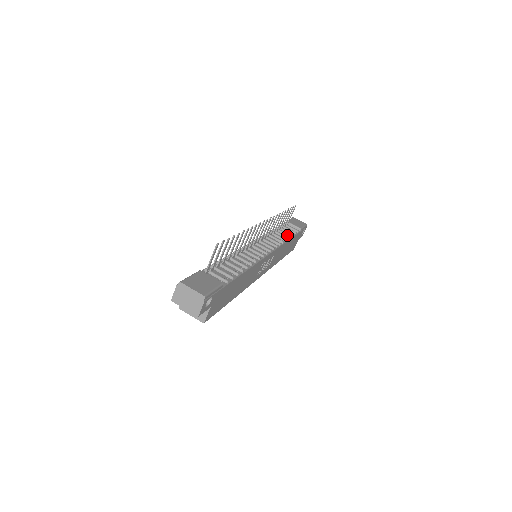
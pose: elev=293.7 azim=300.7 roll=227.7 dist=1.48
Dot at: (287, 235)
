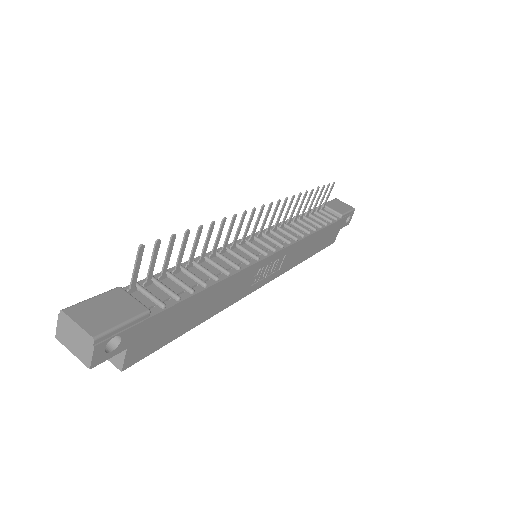
Dot at: (316, 224)
